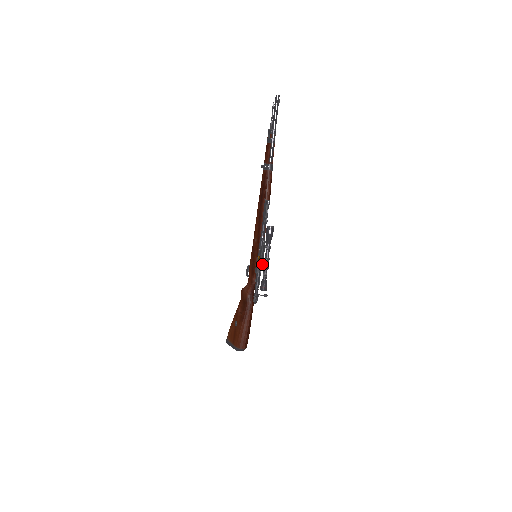
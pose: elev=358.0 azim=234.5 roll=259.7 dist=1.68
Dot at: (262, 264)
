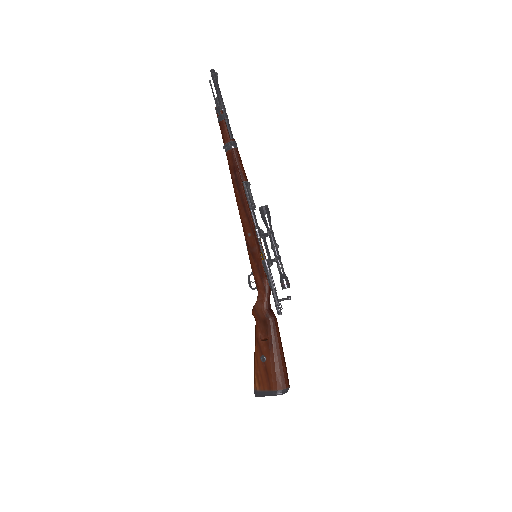
Dot at: (270, 259)
